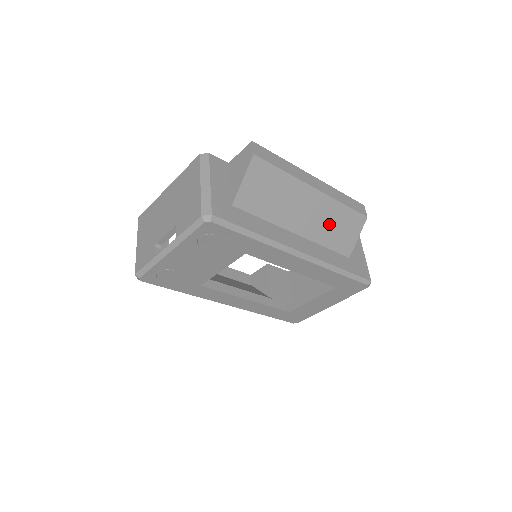
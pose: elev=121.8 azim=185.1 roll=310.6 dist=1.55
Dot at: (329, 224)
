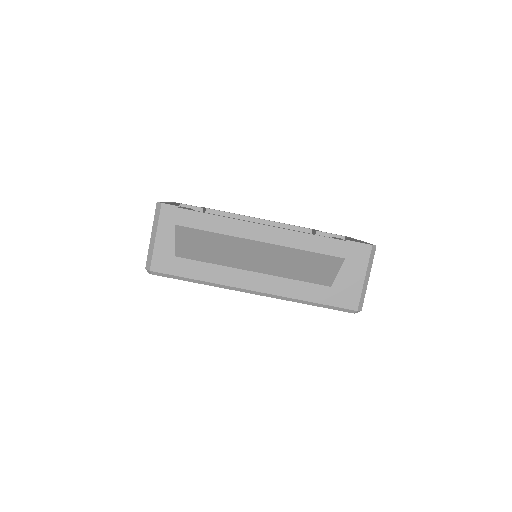
Dot at: (290, 264)
